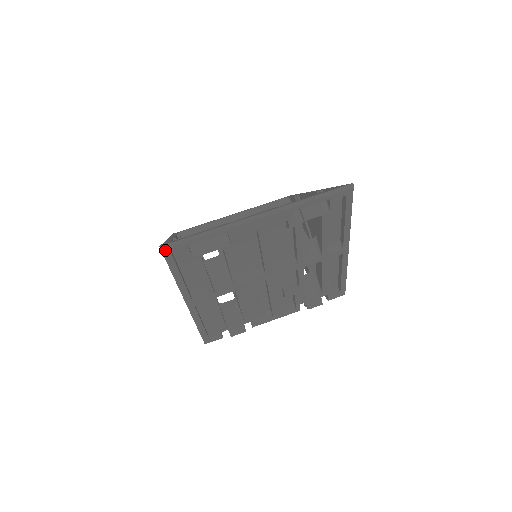
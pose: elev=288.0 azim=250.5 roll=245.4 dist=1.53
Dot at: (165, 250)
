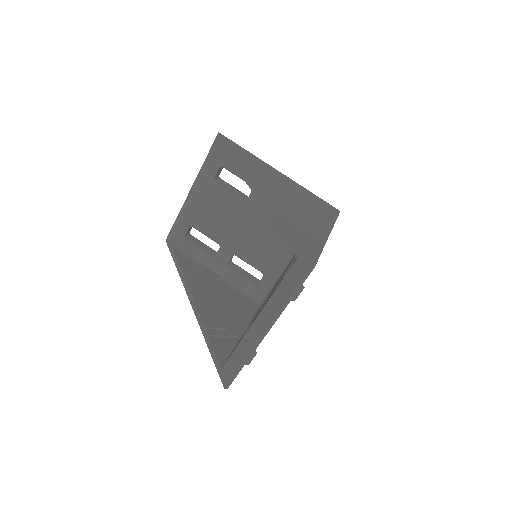
Dot at: occluded
